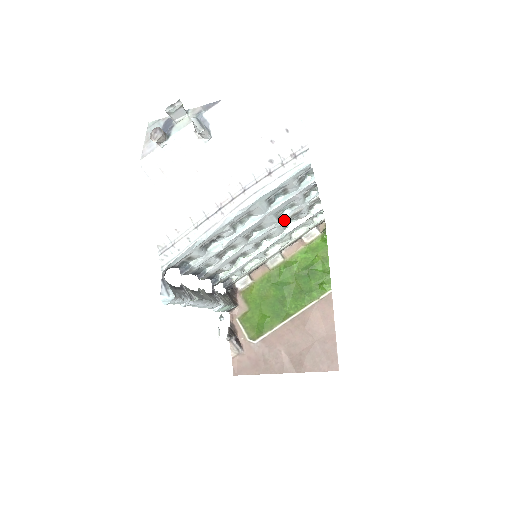
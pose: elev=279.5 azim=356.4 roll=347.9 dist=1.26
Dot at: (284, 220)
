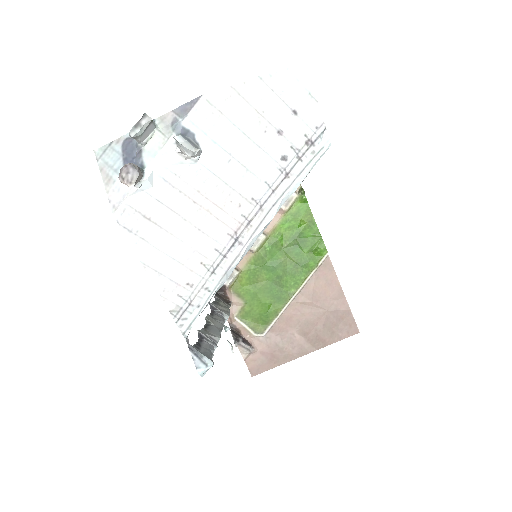
Dot at: occluded
